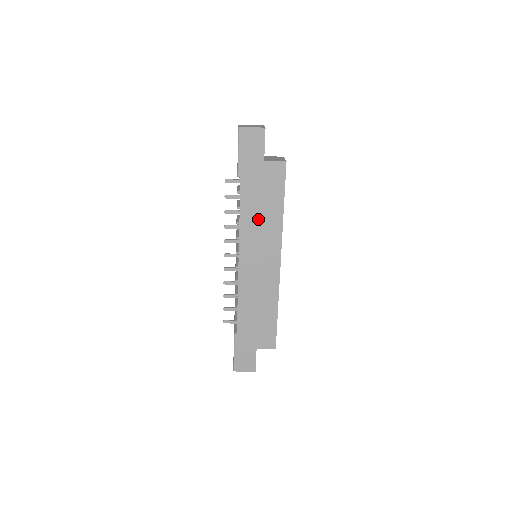
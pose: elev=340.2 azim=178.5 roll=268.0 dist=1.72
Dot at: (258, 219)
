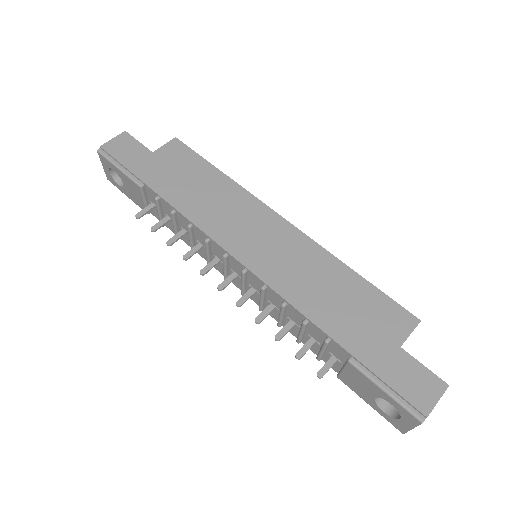
Dot at: (206, 201)
